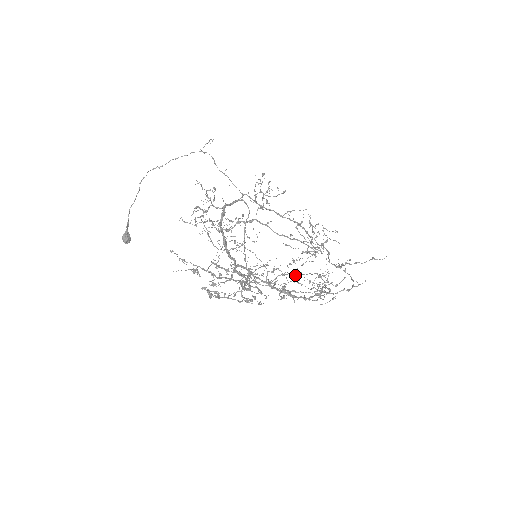
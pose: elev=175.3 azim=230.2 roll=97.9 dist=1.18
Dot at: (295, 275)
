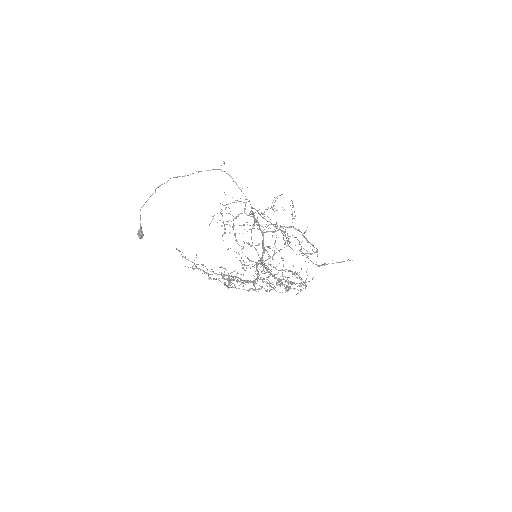
Dot at: (290, 271)
